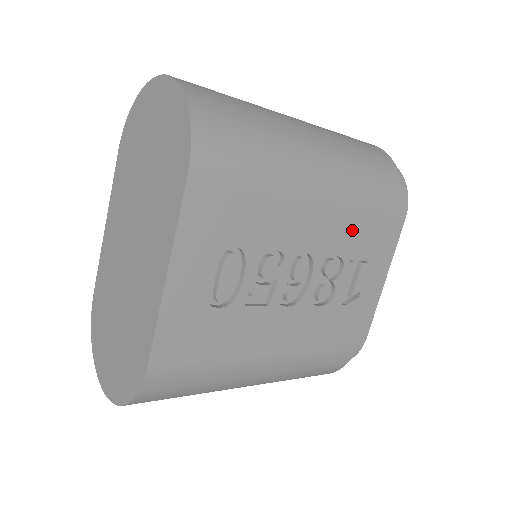
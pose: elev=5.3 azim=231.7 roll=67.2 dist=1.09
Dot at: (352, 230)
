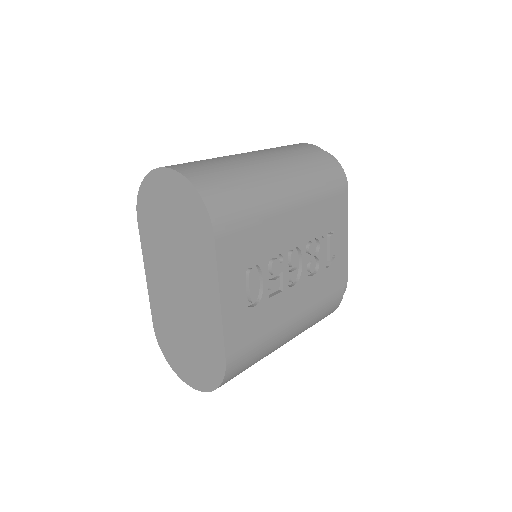
Dot at: (318, 217)
